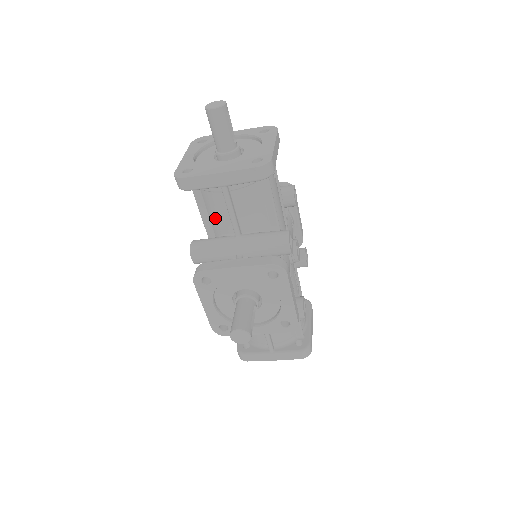
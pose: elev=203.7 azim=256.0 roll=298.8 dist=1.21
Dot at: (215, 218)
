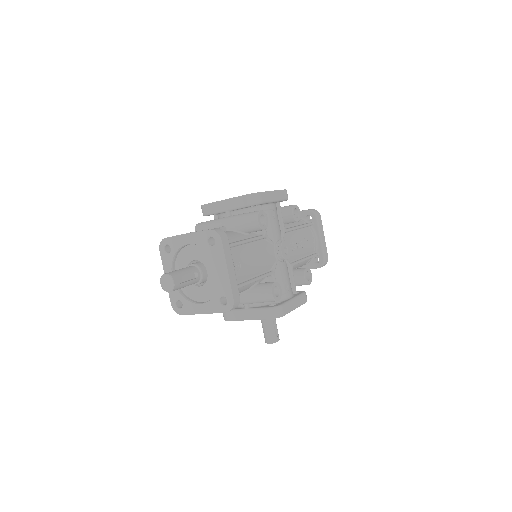
Dot at: occluded
